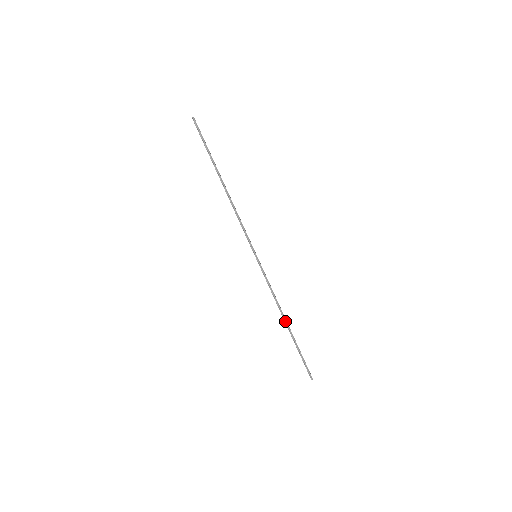
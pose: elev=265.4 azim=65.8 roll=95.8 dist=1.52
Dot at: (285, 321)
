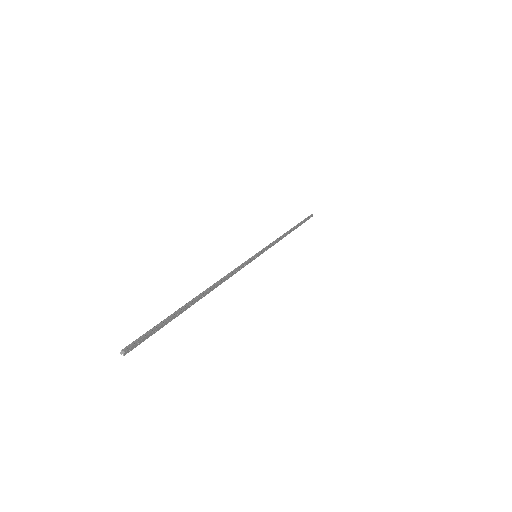
Dot at: (205, 291)
